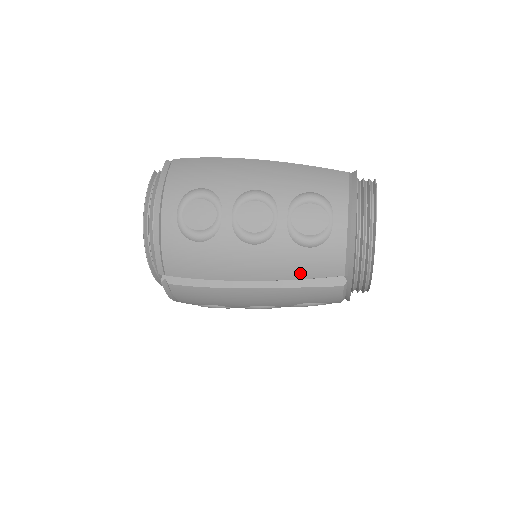
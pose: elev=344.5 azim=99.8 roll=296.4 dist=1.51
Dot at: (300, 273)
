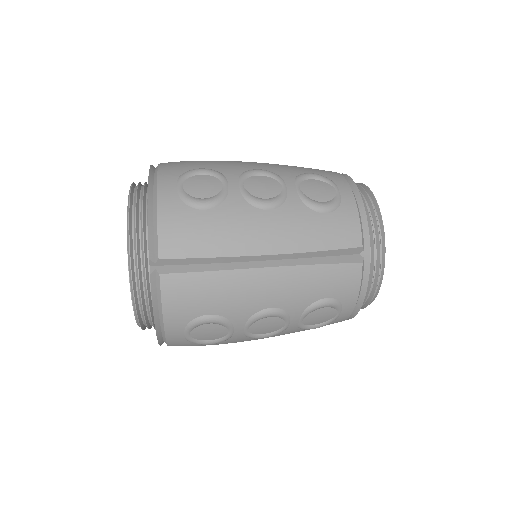
Dot at: (318, 243)
